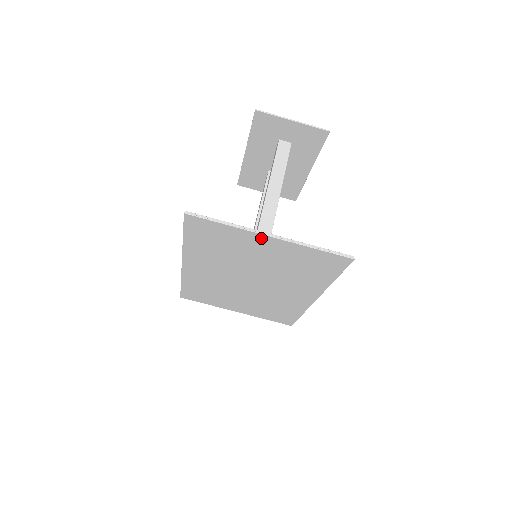
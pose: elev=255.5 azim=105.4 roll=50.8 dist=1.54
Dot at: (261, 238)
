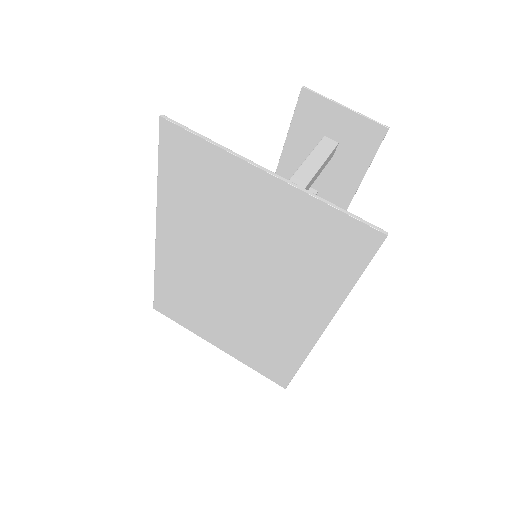
Dot at: (255, 176)
